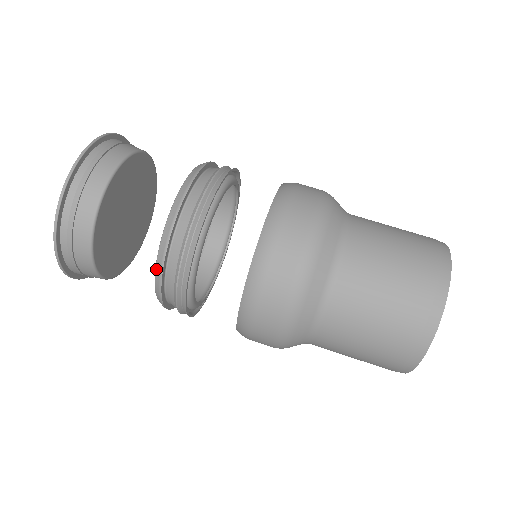
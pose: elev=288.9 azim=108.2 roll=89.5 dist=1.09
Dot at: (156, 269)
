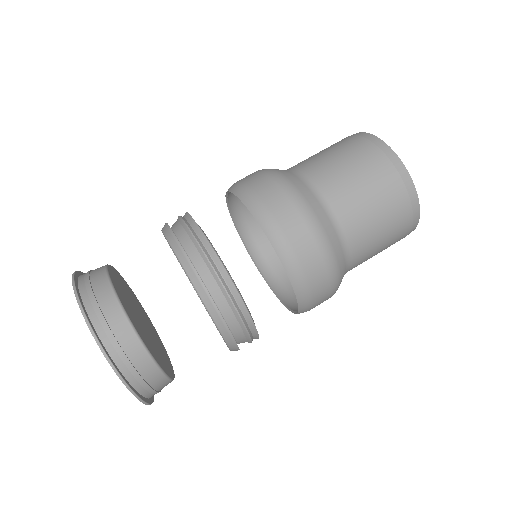
Dot at: (231, 350)
